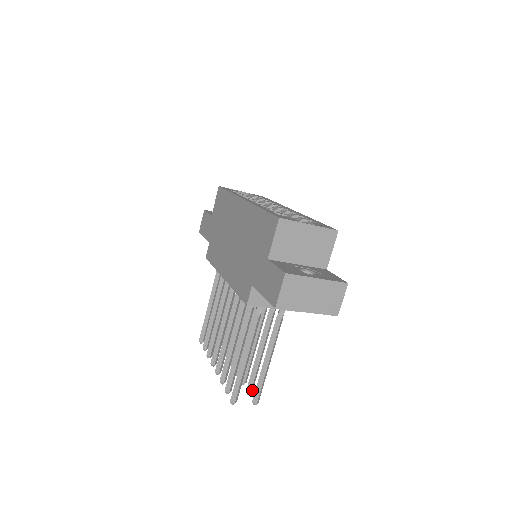
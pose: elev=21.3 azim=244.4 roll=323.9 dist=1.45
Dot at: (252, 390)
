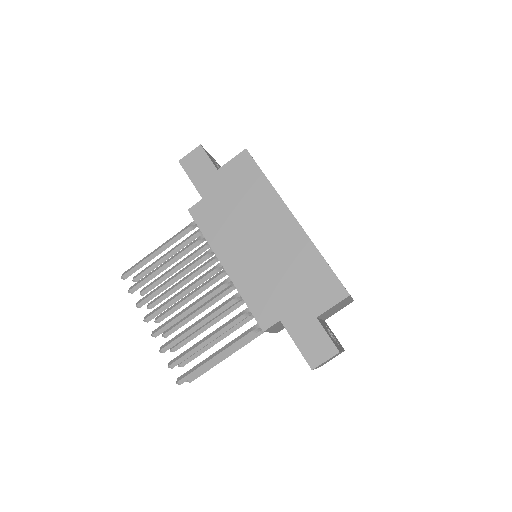
Dot at: (184, 363)
